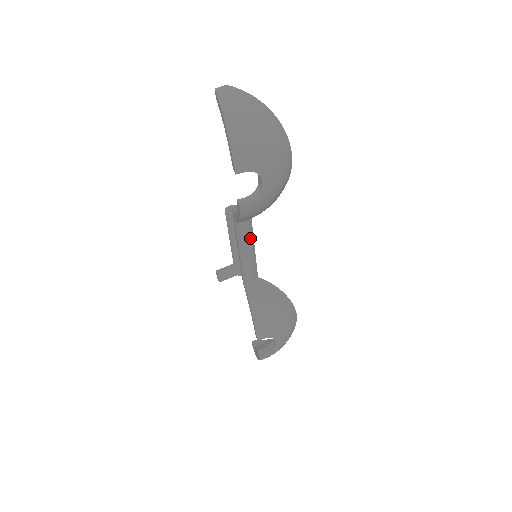
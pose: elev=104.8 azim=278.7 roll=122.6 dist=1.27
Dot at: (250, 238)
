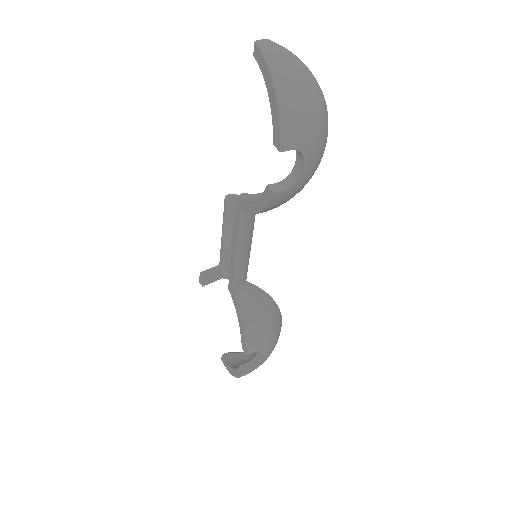
Dot at: (250, 234)
